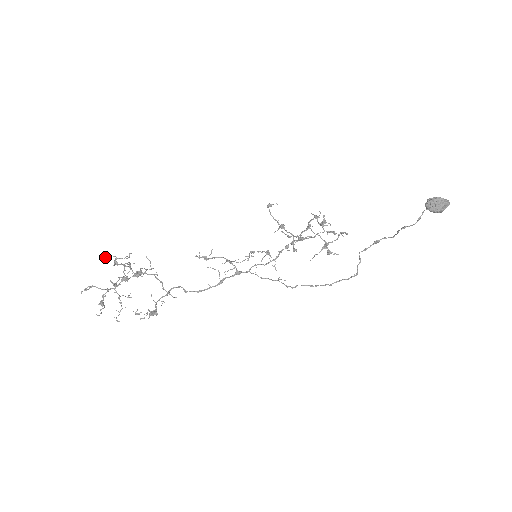
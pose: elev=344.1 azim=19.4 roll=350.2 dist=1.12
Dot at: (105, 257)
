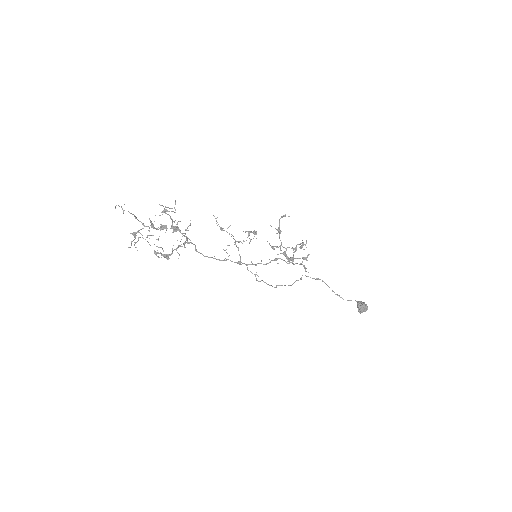
Dot at: (160, 205)
